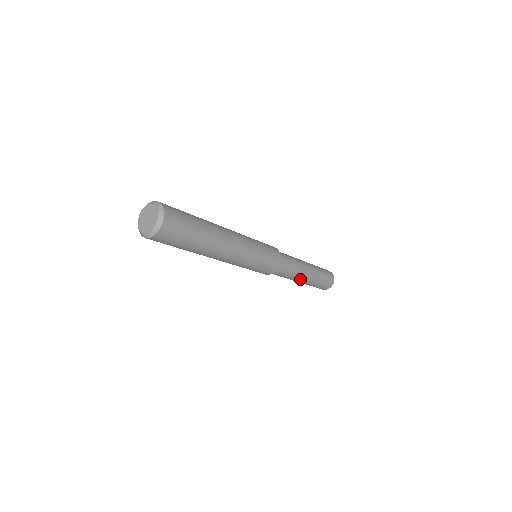
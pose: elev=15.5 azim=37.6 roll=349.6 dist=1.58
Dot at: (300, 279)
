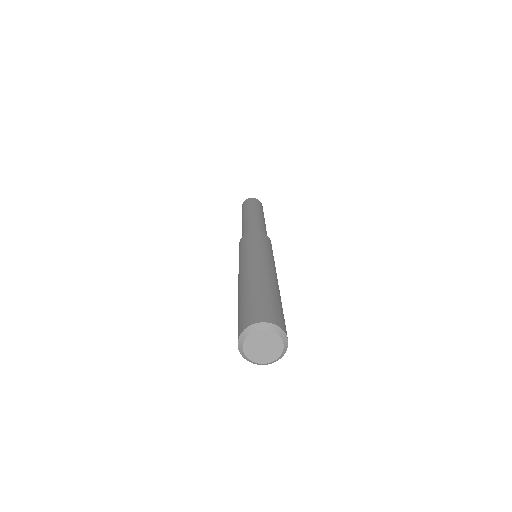
Dot at: occluded
